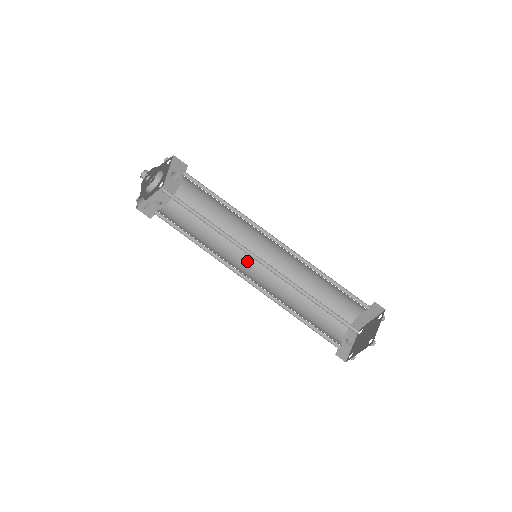
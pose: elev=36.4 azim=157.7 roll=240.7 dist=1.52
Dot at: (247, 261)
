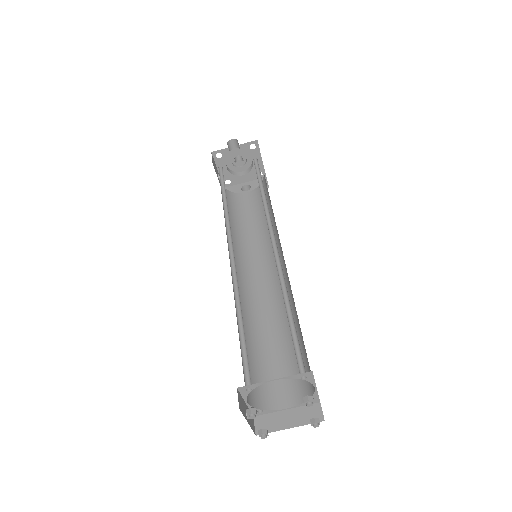
Dot at: occluded
